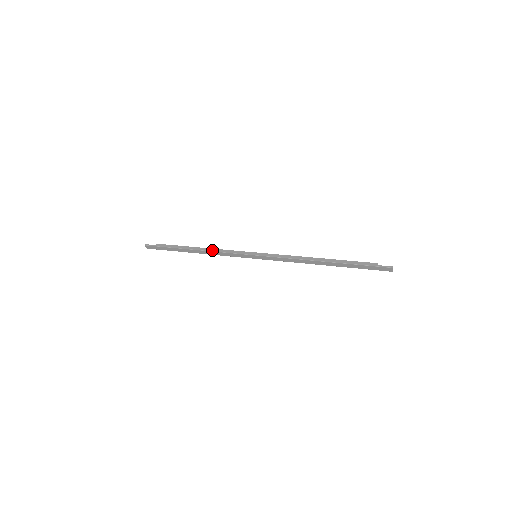
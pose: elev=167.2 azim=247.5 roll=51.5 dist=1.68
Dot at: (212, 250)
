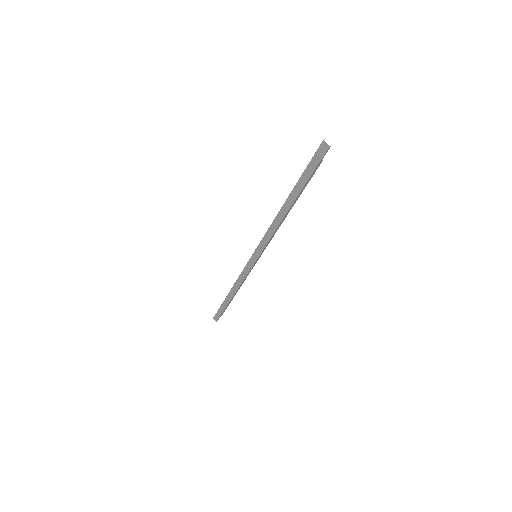
Dot at: (237, 280)
